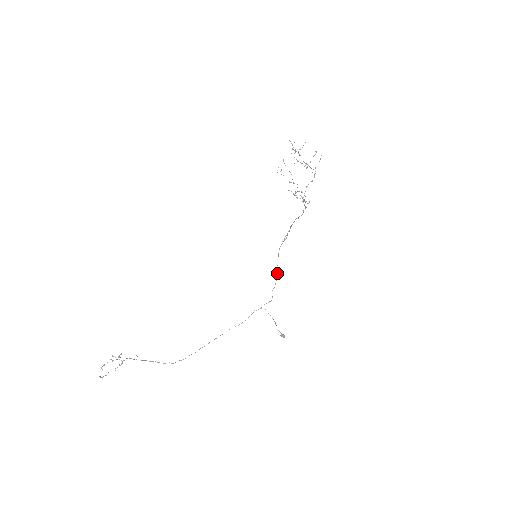
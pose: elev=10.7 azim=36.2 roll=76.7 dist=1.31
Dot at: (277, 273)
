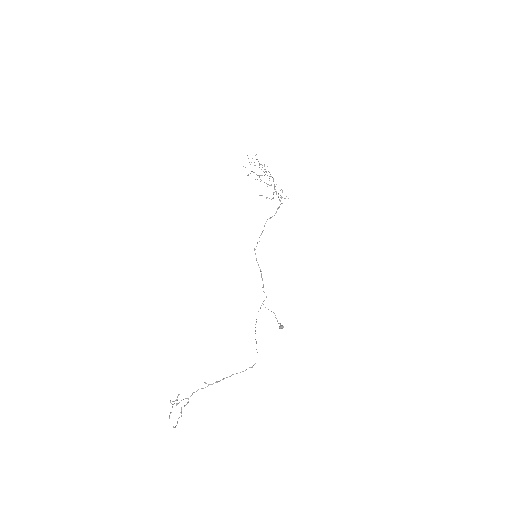
Dot at: (261, 273)
